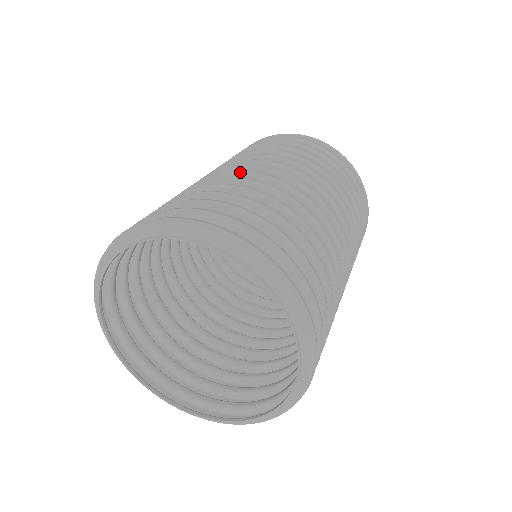
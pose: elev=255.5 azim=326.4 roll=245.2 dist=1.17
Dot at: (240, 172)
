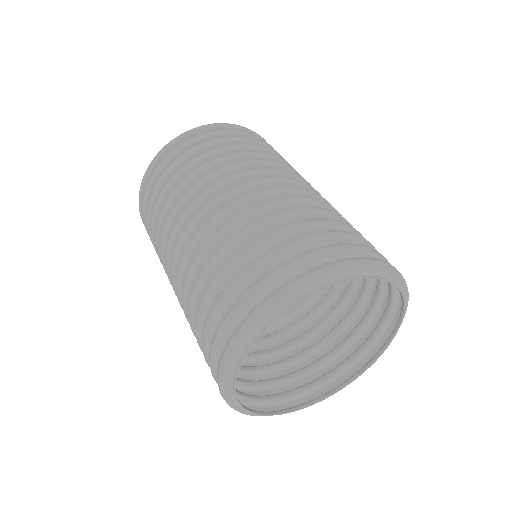
Dot at: (298, 189)
